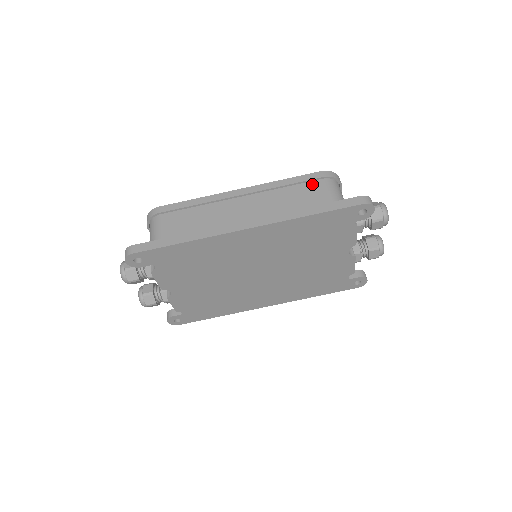
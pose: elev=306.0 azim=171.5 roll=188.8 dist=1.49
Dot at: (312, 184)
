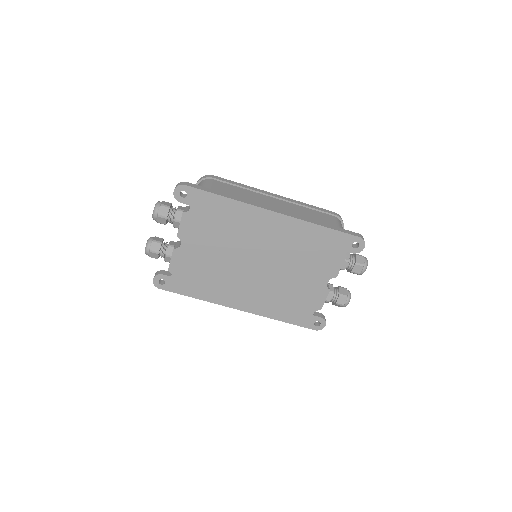
Dot at: (326, 215)
